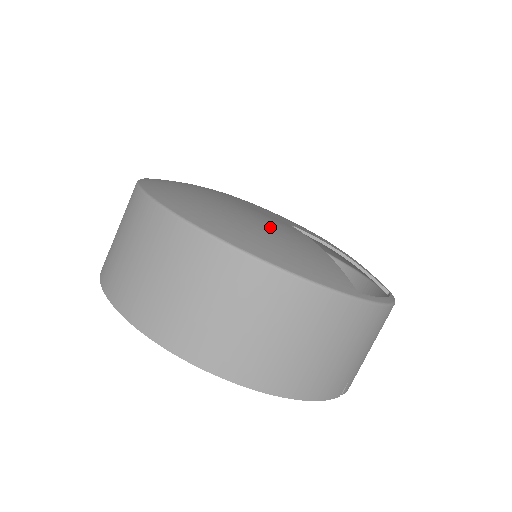
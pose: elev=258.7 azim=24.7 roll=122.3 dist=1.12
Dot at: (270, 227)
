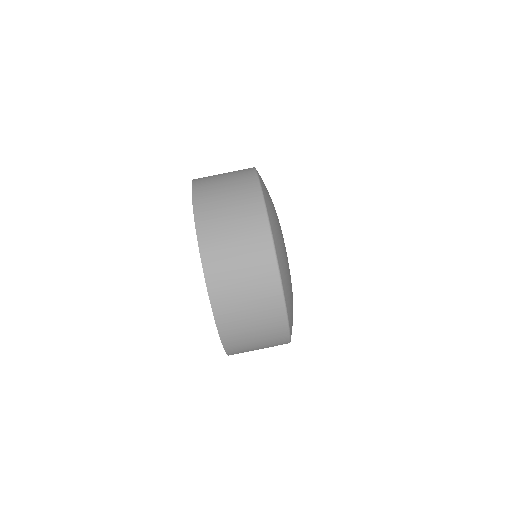
Dot at: occluded
